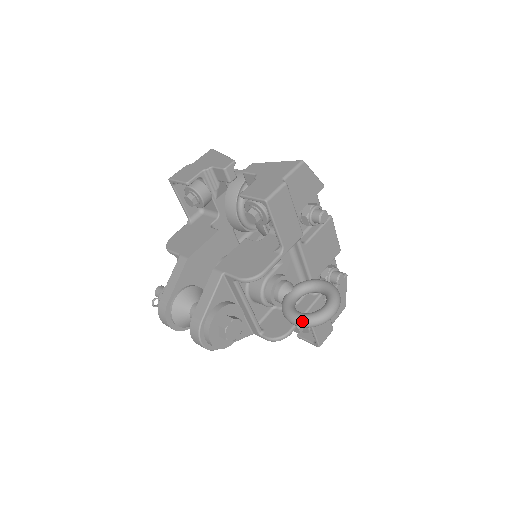
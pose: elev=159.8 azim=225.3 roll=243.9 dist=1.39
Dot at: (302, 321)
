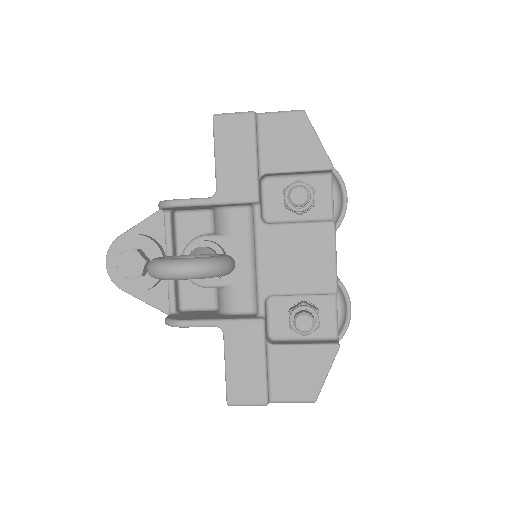
Dot at: (149, 261)
